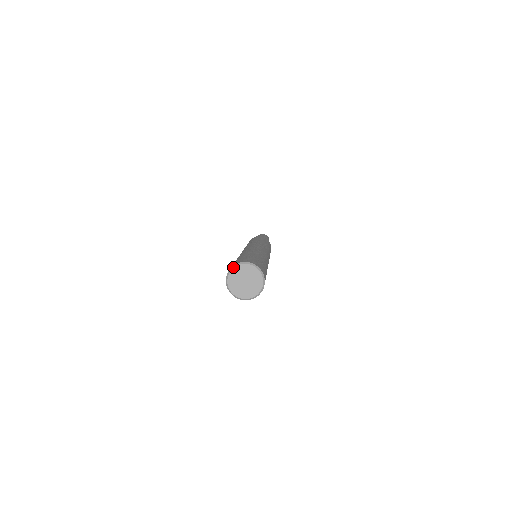
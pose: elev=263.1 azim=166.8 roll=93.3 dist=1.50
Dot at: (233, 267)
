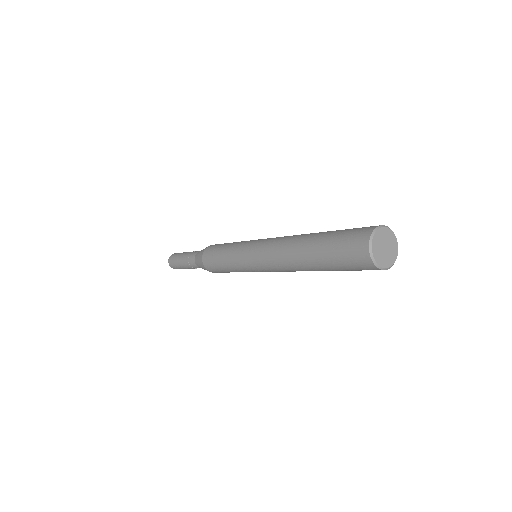
Dot at: (377, 229)
